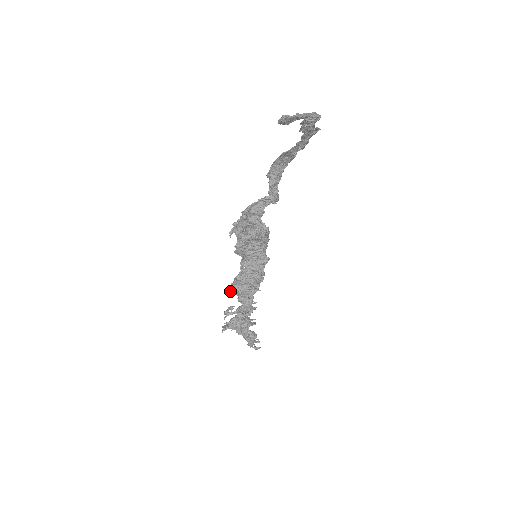
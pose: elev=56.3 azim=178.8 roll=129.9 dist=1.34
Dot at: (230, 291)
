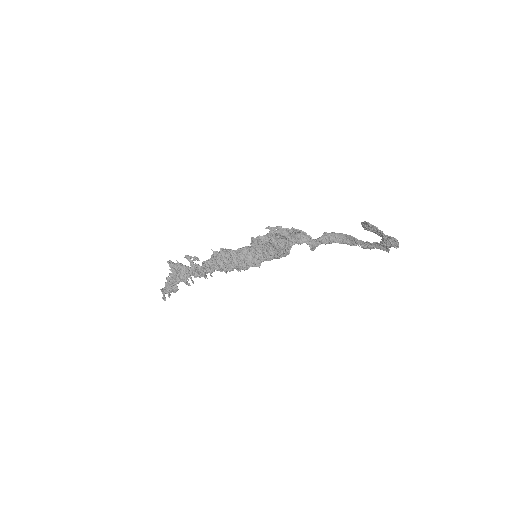
Dot at: occluded
